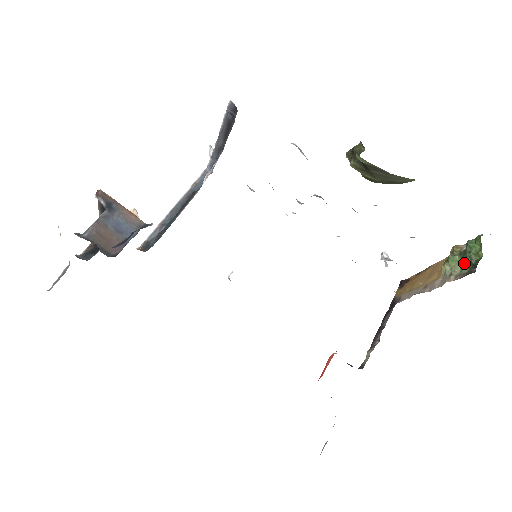
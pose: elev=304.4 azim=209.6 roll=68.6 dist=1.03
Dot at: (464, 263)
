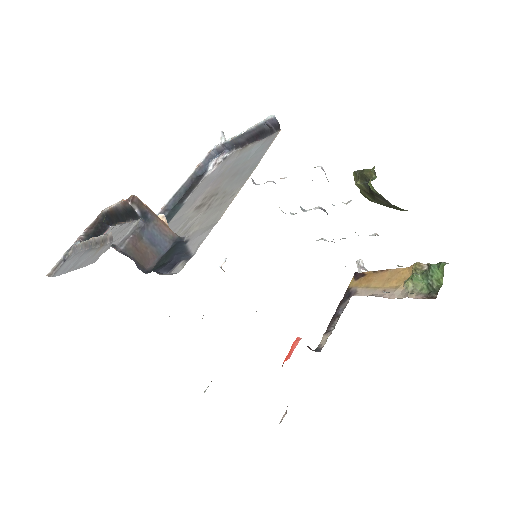
Dot at: (425, 284)
